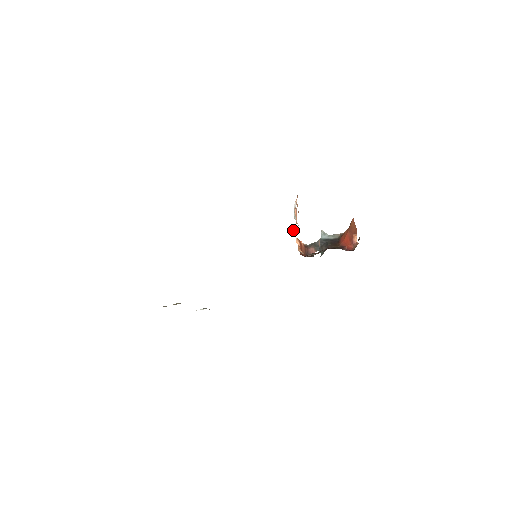
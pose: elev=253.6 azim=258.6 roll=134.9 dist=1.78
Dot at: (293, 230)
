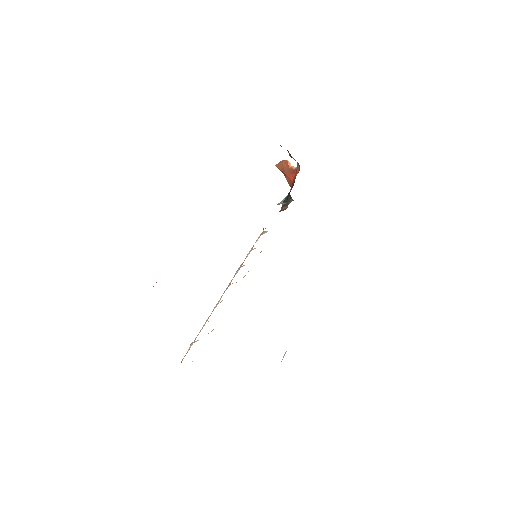
Dot at: occluded
